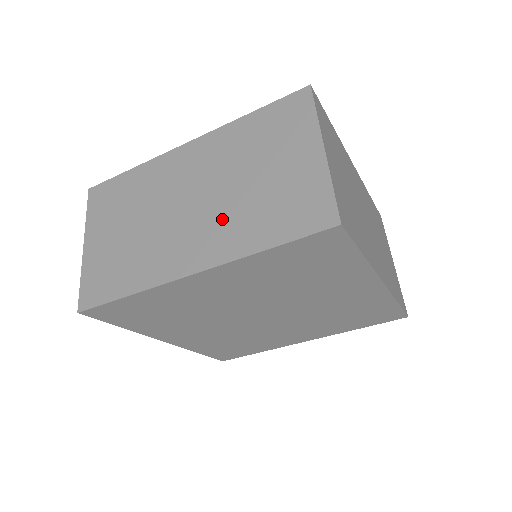
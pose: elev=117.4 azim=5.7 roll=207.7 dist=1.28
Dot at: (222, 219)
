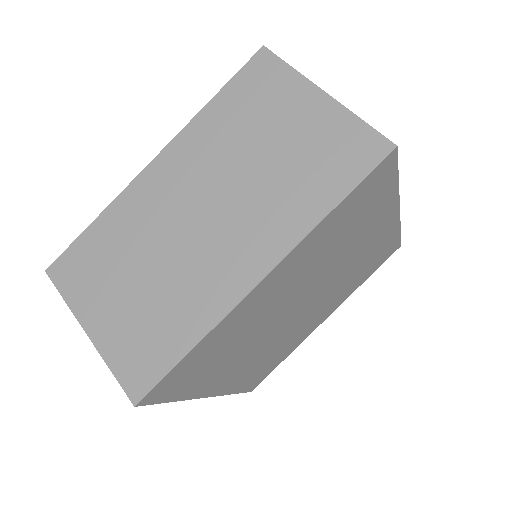
Dot at: (257, 209)
